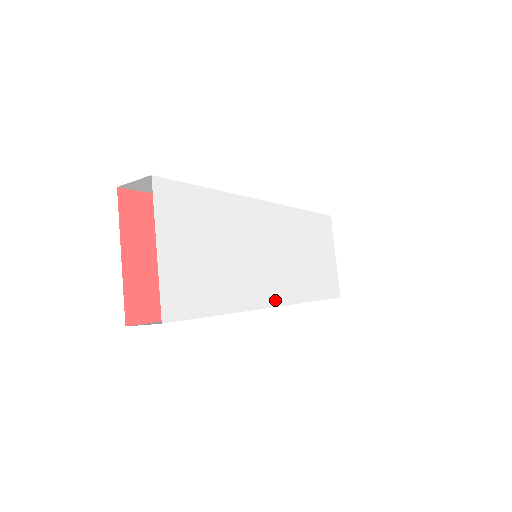
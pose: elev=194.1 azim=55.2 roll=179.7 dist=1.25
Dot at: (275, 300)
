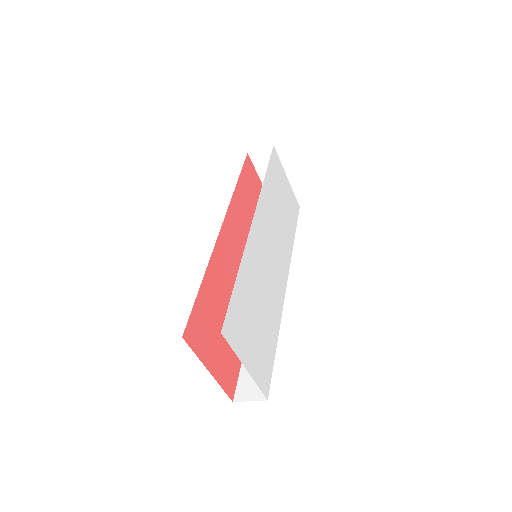
Dot at: (285, 282)
